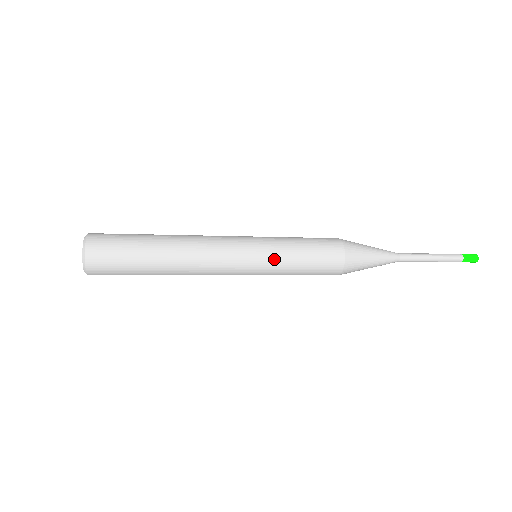
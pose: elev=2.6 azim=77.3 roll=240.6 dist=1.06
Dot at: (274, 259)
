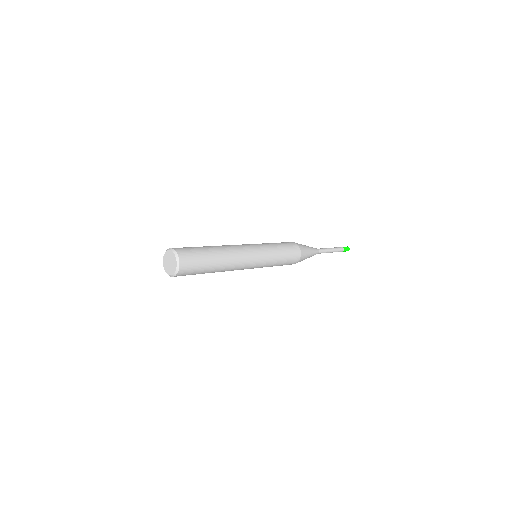
Dot at: (269, 262)
